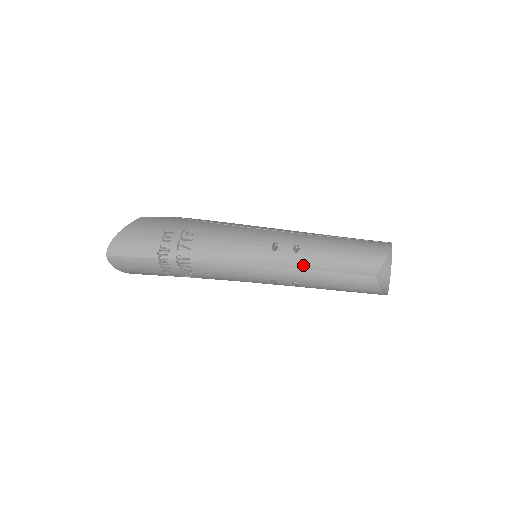
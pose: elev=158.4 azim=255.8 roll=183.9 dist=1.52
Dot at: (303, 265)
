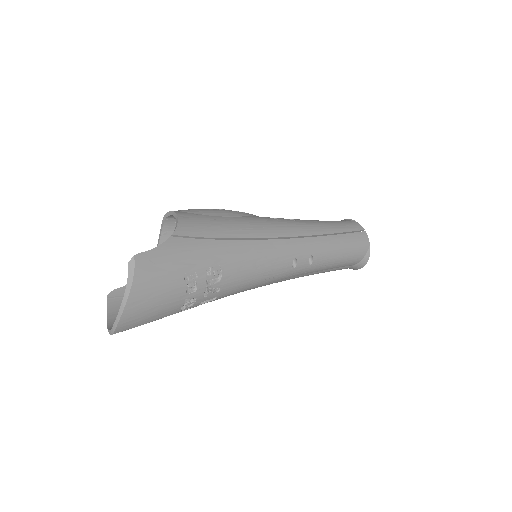
Dot at: (311, 272)
